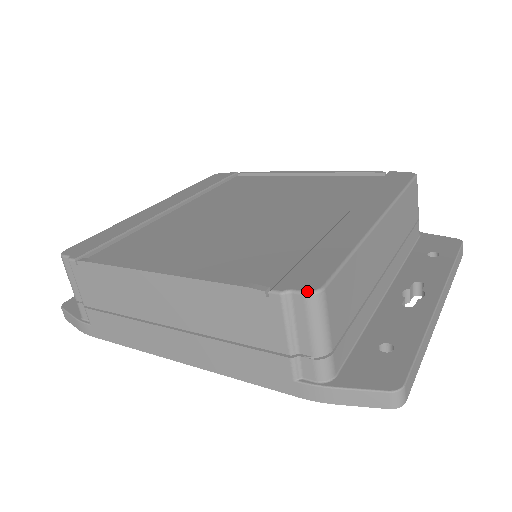
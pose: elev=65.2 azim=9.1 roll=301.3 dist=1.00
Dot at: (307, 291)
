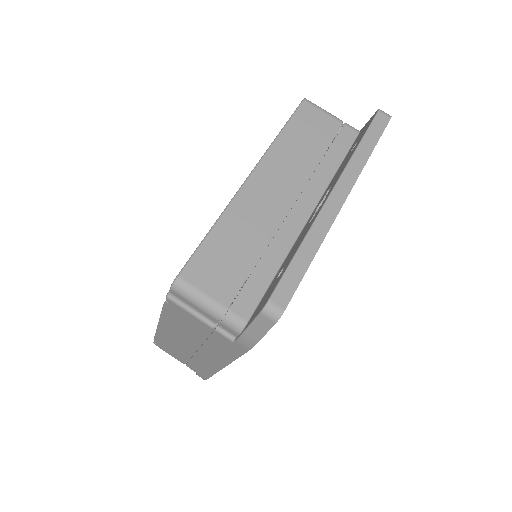
Dot at: occluded
